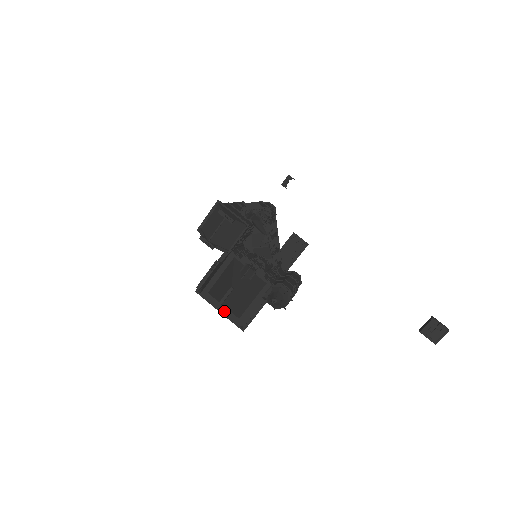
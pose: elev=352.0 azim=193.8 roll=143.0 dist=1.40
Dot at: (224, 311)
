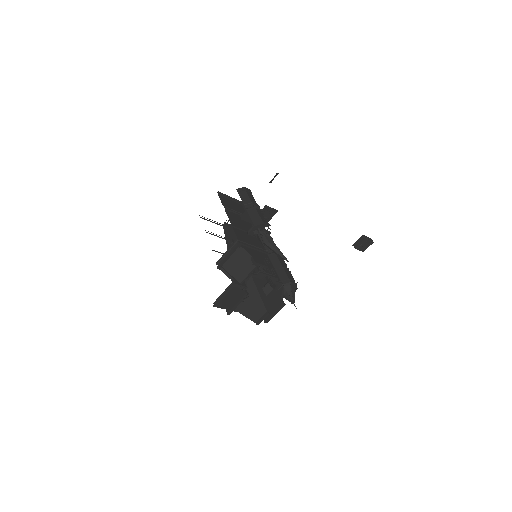
Dot at: occluded
